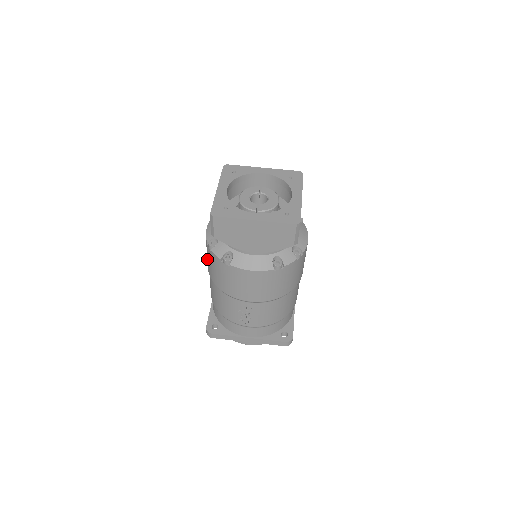
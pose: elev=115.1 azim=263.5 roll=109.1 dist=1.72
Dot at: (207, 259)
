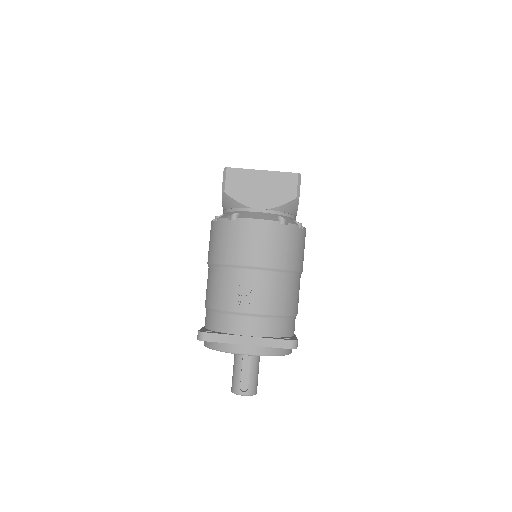
Dot at: (209, 247)
